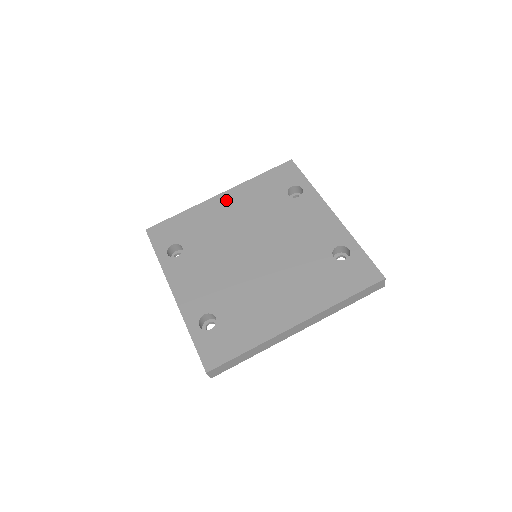
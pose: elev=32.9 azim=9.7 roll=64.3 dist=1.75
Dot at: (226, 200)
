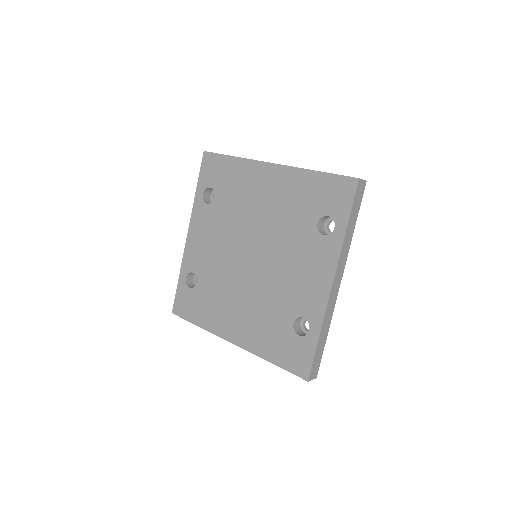
Dot at: (270, 176)
